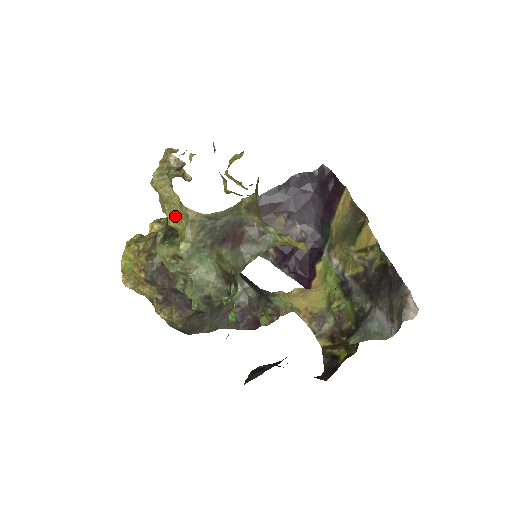
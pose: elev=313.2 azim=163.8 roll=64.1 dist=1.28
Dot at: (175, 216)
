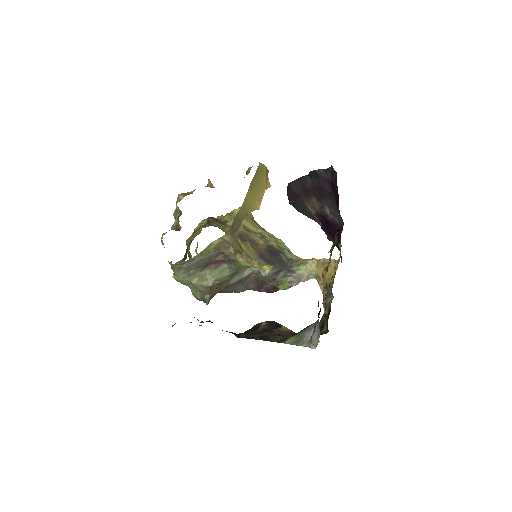
Dot at: occluded
